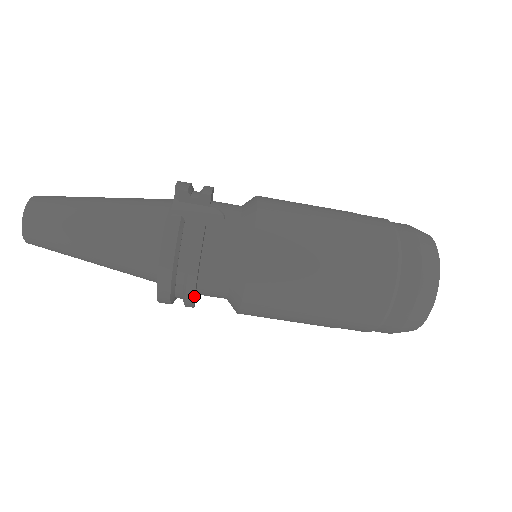
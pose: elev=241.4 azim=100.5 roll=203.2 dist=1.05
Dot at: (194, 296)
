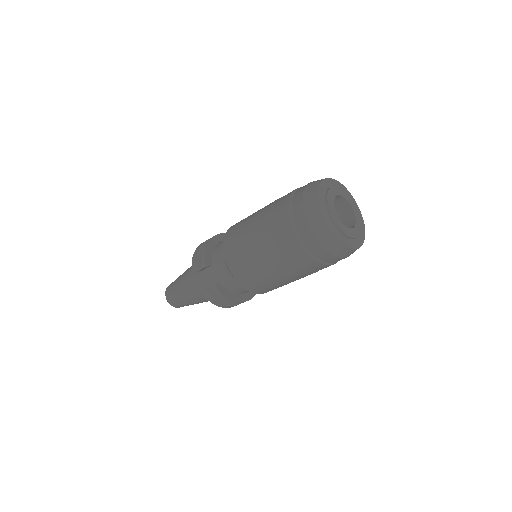
Dot at: occluded
